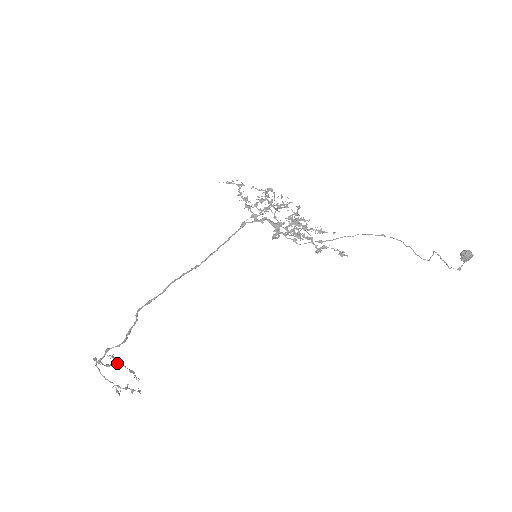
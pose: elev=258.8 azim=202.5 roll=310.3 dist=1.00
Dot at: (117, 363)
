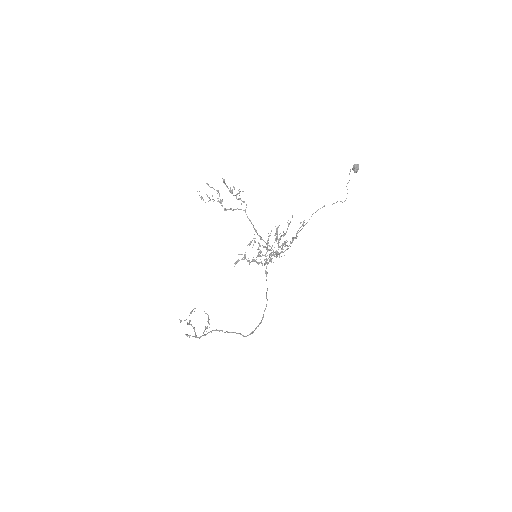
Dot at: occluded
